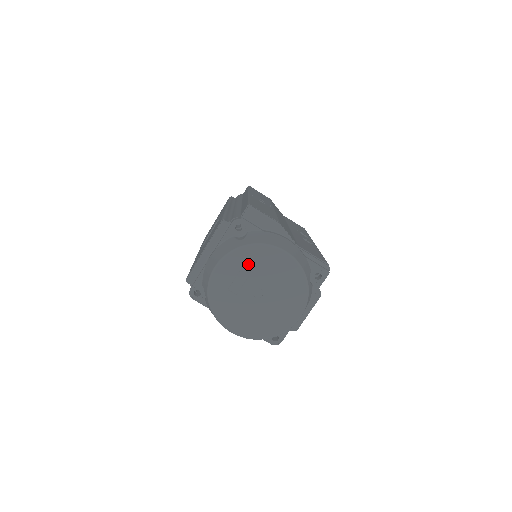
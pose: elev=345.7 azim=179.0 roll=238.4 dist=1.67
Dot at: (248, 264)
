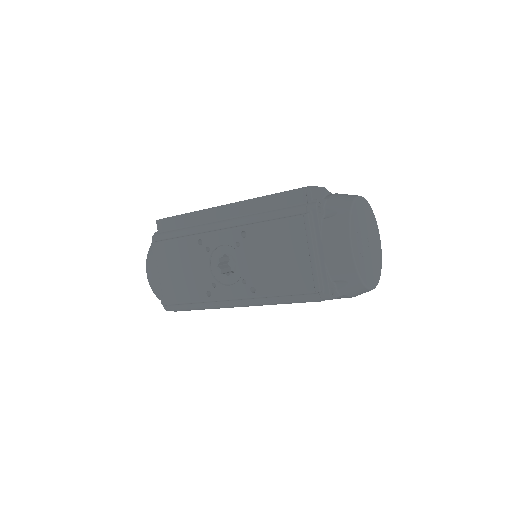
Dot at: (357, 225)
